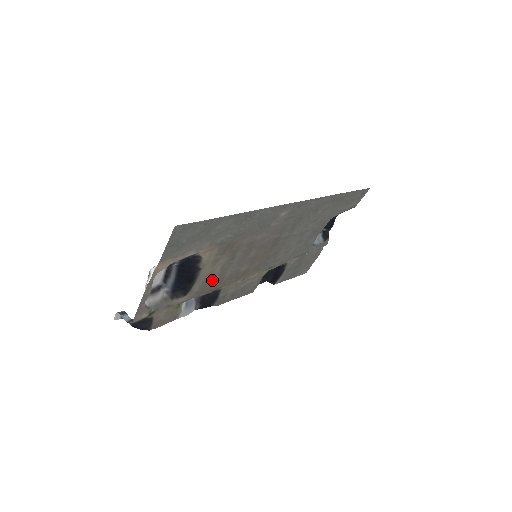
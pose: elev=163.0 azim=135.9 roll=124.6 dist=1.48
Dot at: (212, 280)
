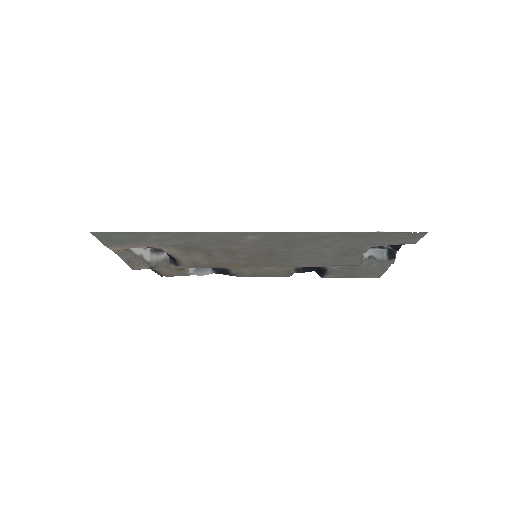
Dot at: (203, 262)
